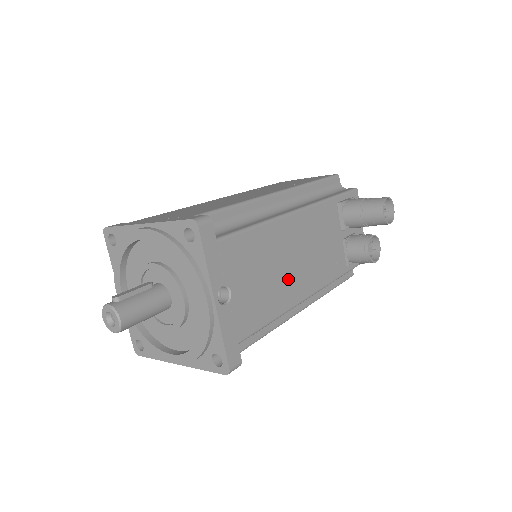
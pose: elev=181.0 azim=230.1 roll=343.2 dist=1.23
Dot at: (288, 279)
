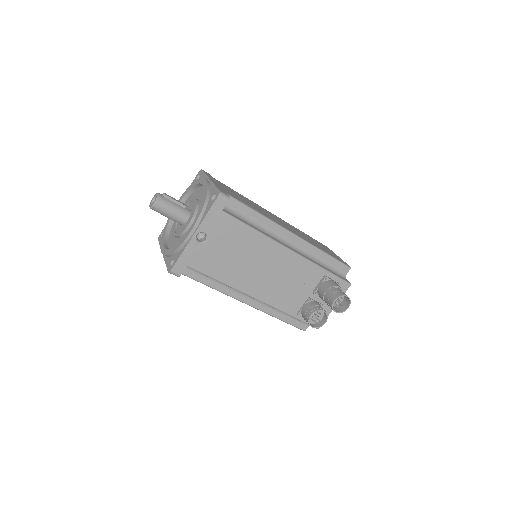
Dot at: (247, 273)
